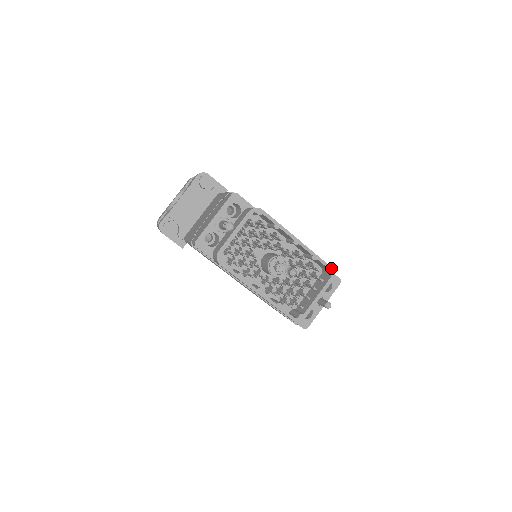
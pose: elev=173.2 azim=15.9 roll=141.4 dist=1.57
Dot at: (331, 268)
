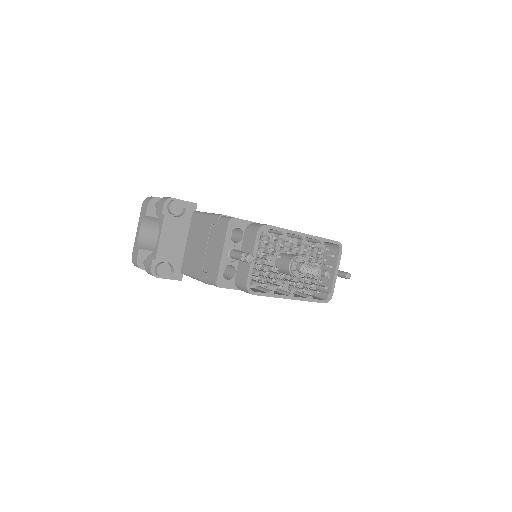
Dot at: (337, 242)
